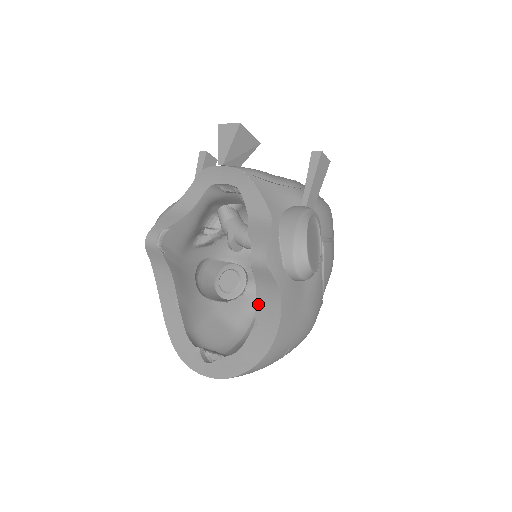
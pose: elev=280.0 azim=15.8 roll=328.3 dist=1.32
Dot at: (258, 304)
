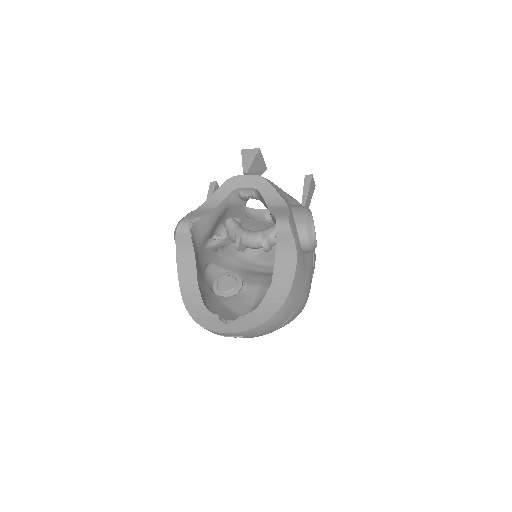
Dot at: (276, 267)
